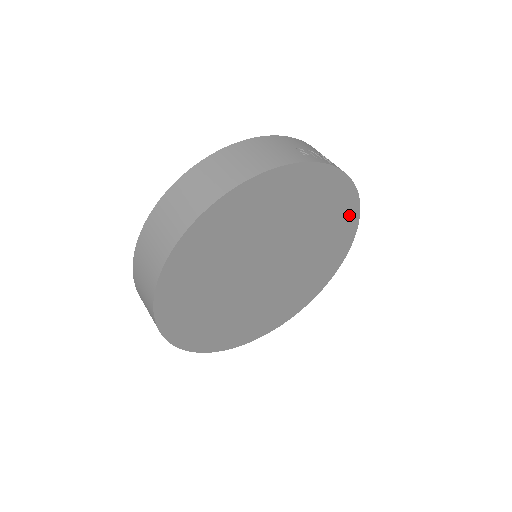
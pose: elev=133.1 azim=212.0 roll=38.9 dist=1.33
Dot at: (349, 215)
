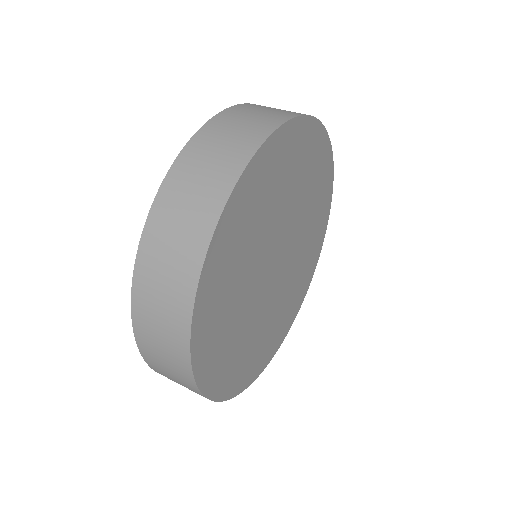
Dot at: (325, 208)
